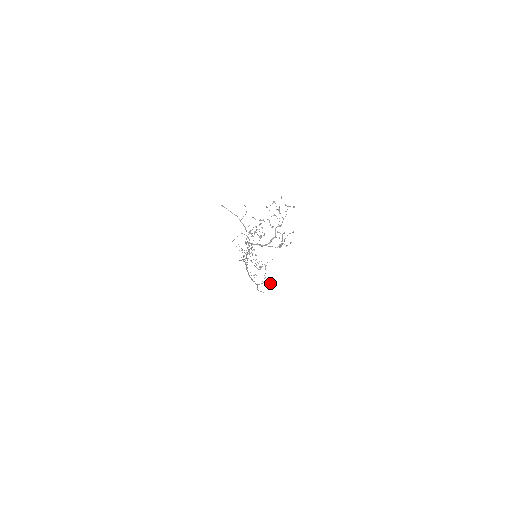
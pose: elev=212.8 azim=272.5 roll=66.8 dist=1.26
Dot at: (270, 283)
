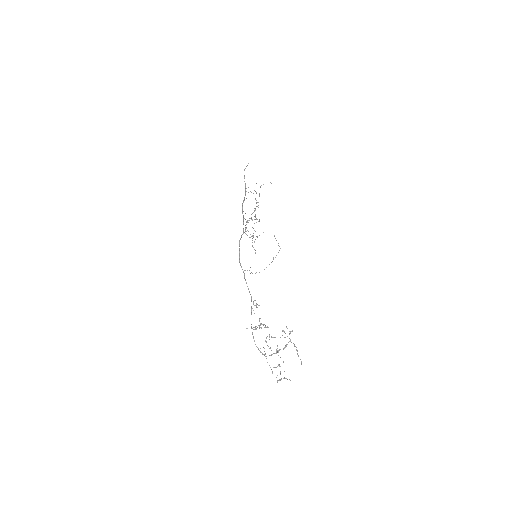
Dot at: (258, 205)
